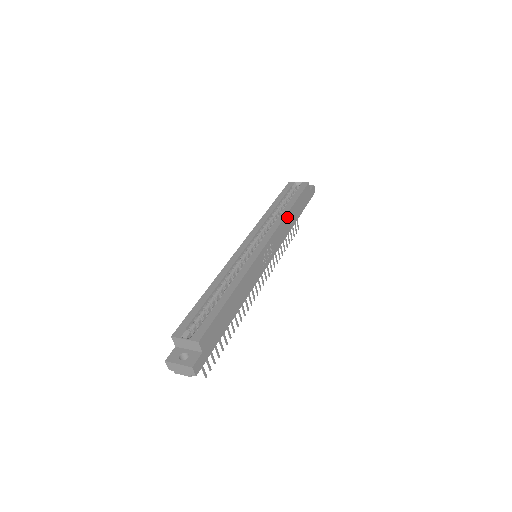
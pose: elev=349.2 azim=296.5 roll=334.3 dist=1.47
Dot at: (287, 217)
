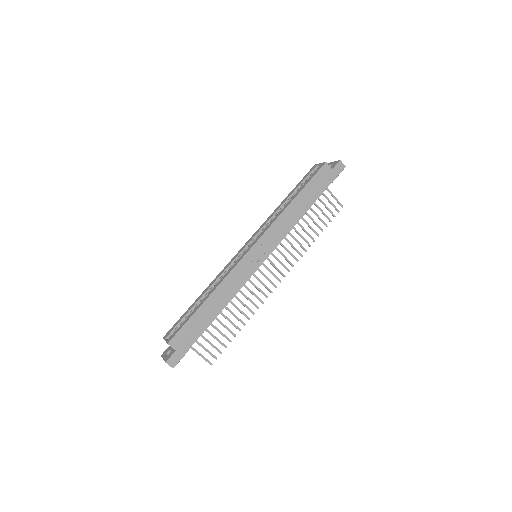
Dot at: (287, 211)
